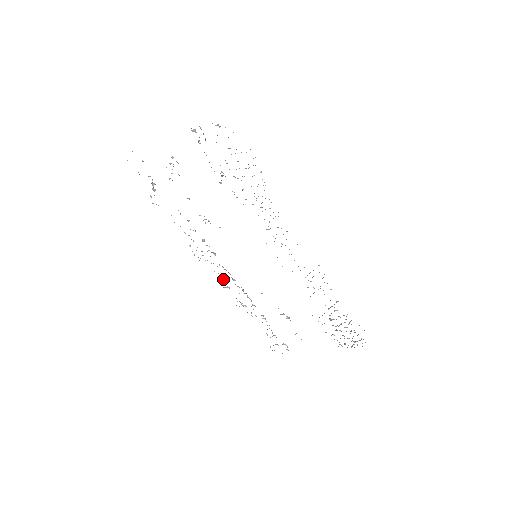
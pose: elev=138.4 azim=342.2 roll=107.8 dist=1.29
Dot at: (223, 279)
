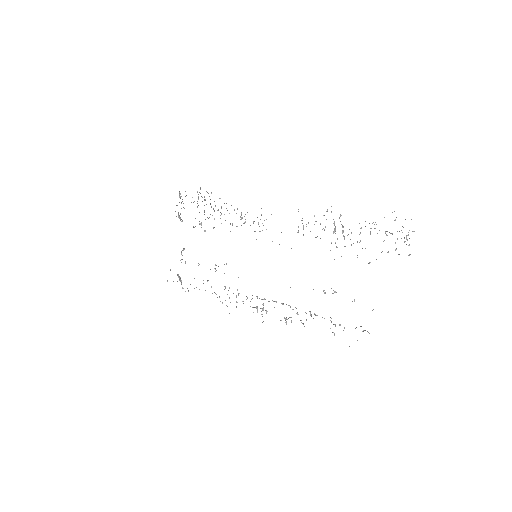
Dot at: (256, 307)
